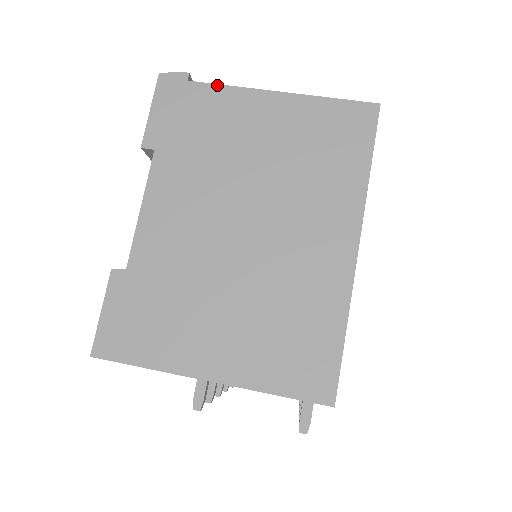
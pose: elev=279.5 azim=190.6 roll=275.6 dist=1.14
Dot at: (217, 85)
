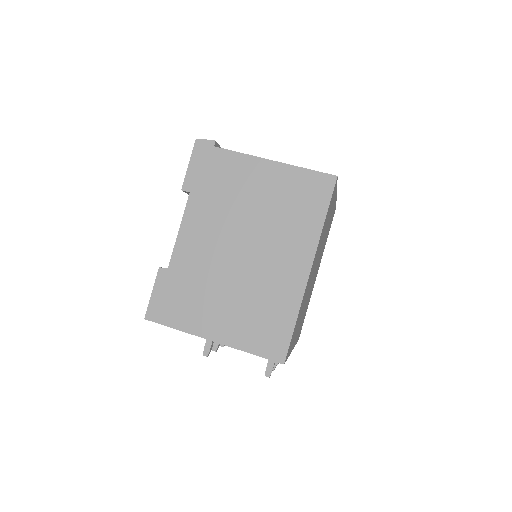
Dot at: (233, 151)
